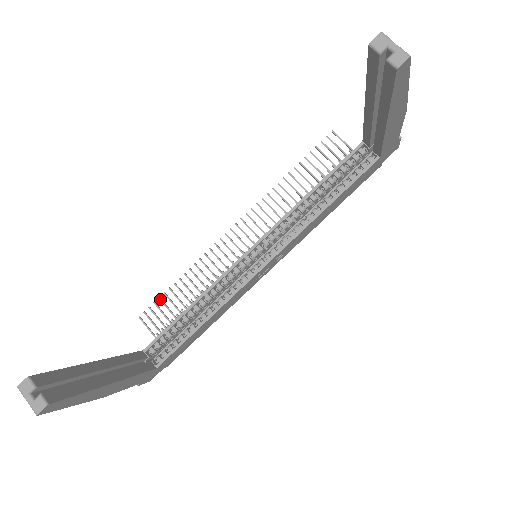
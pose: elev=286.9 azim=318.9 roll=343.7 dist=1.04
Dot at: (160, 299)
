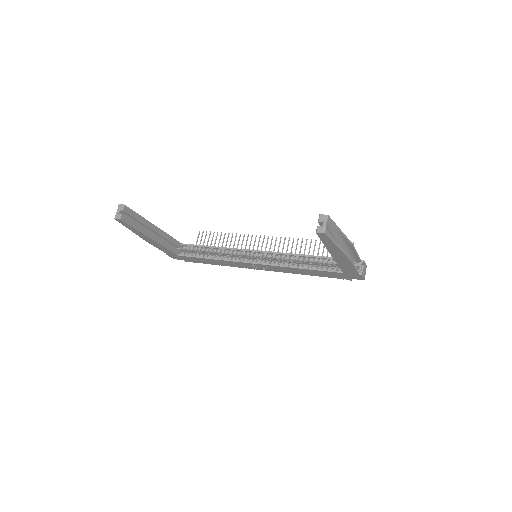
Dot at: occluded
